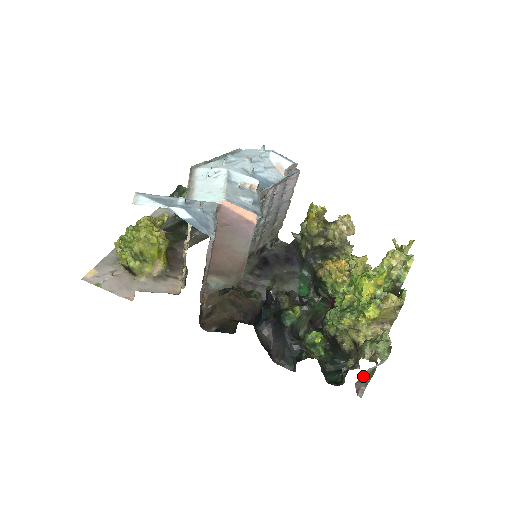
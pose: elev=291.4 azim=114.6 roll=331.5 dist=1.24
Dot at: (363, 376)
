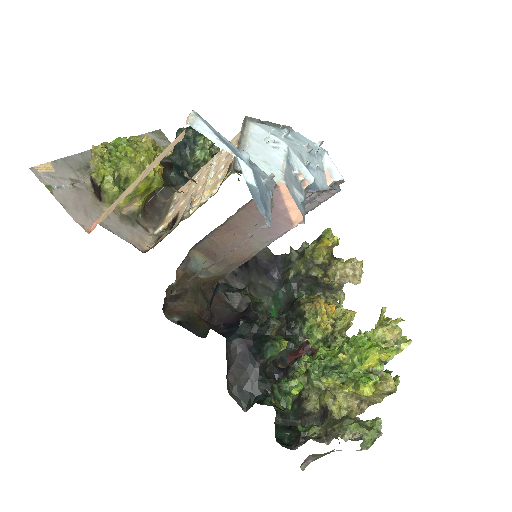
Dot at: (324, 453)
